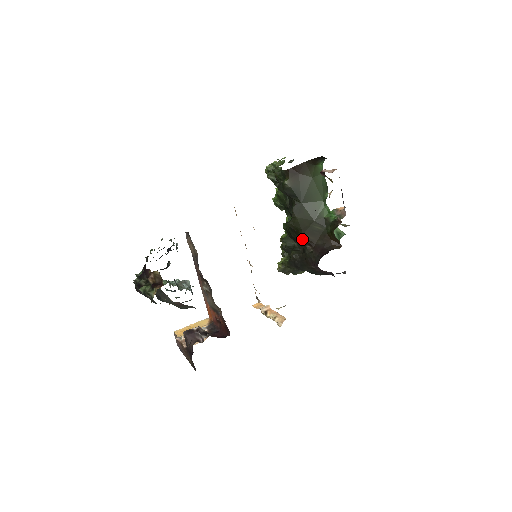
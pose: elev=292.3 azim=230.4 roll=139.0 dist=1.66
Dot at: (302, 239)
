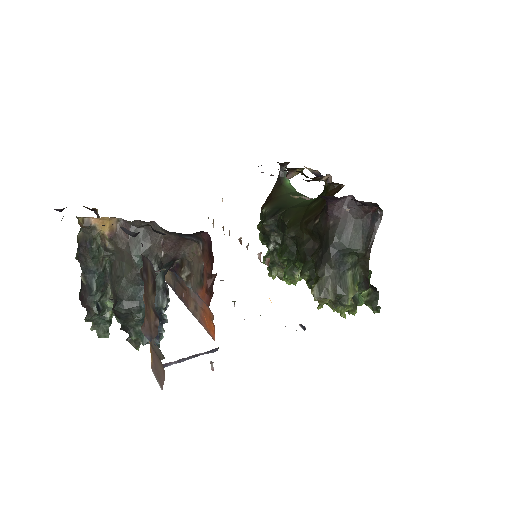
Dot at: (306, 225)
